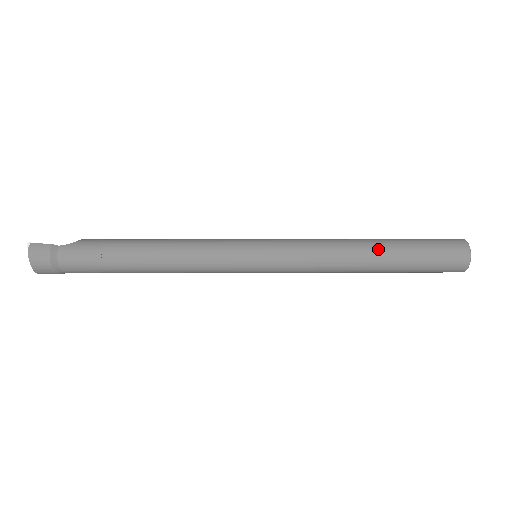
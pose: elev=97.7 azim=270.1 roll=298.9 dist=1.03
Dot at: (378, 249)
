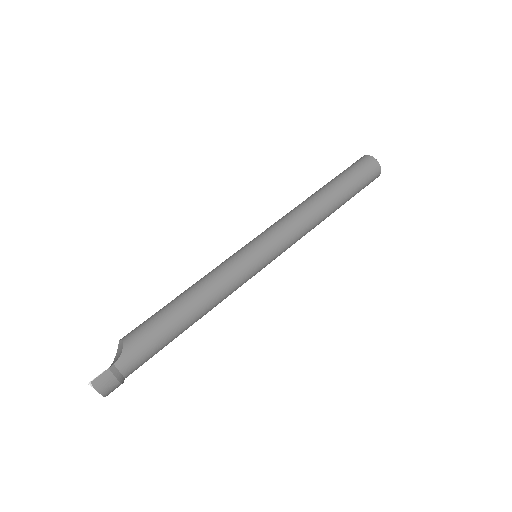
Dot at: (333, 199)
